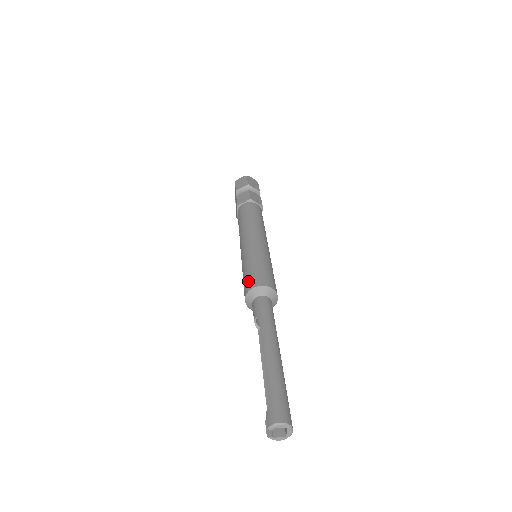
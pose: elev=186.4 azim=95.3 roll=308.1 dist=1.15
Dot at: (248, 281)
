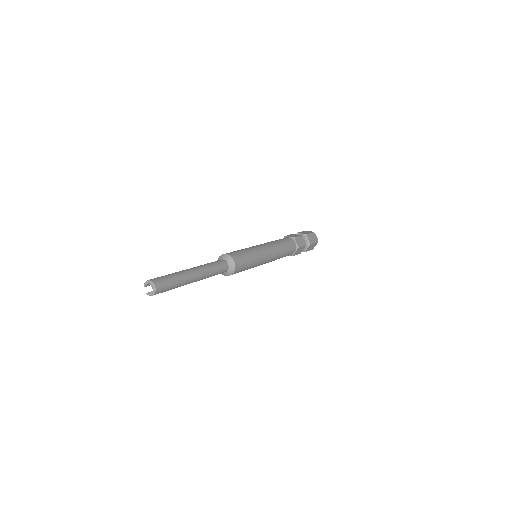
Dot at: occluded
